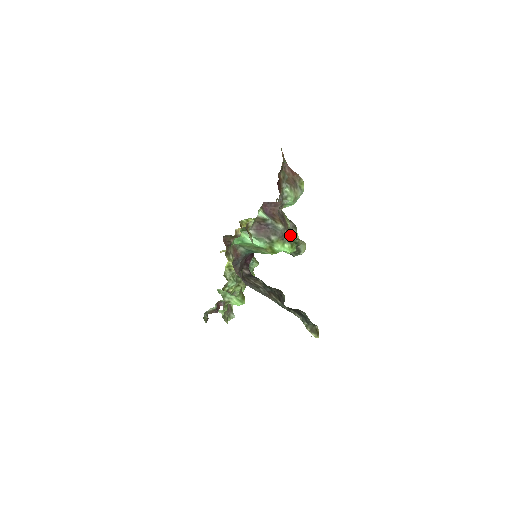
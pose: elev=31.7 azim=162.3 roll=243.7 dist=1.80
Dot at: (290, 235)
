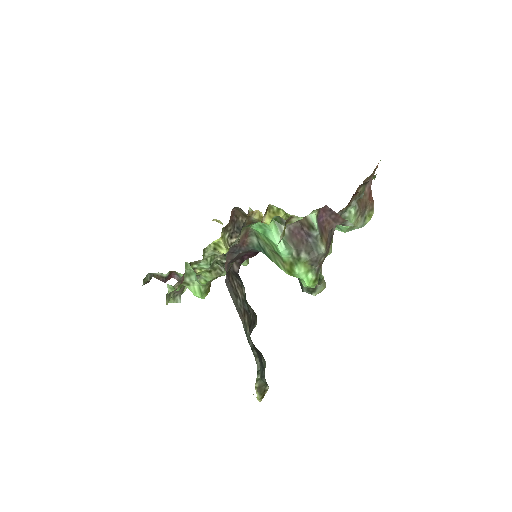
Dot at: occluded
